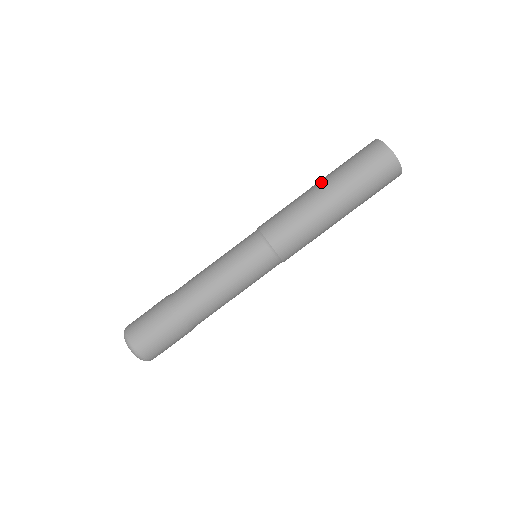
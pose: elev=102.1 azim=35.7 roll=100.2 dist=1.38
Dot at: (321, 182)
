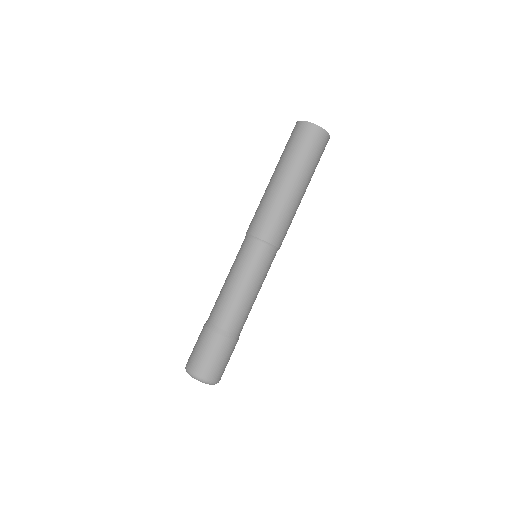
Dot at: (278, 175)
